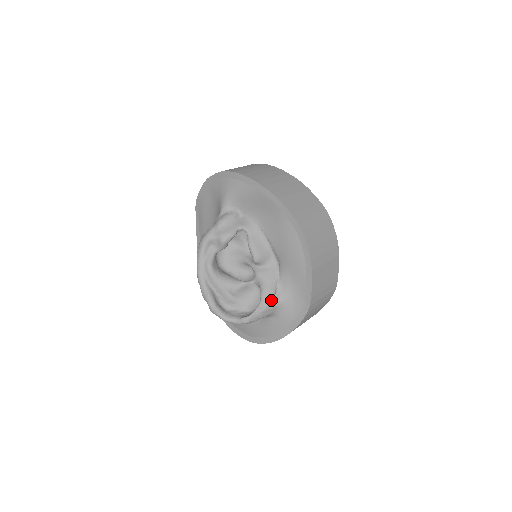
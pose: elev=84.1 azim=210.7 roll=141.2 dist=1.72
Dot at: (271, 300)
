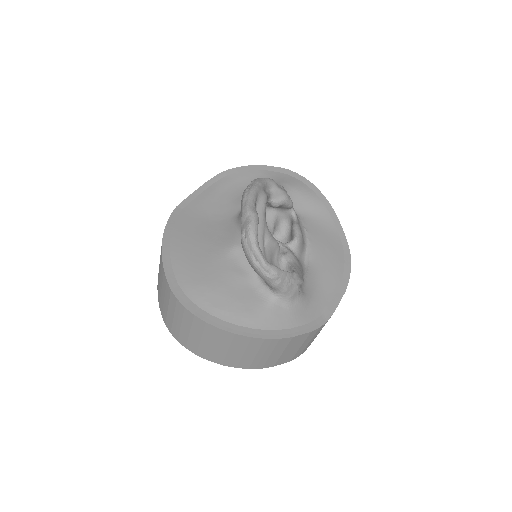
Dot at: (303, 280)
